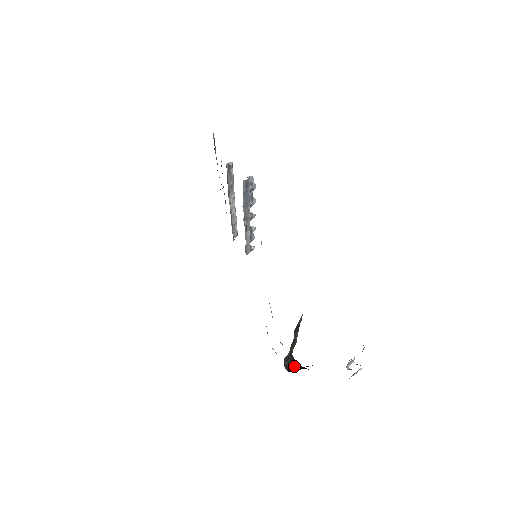
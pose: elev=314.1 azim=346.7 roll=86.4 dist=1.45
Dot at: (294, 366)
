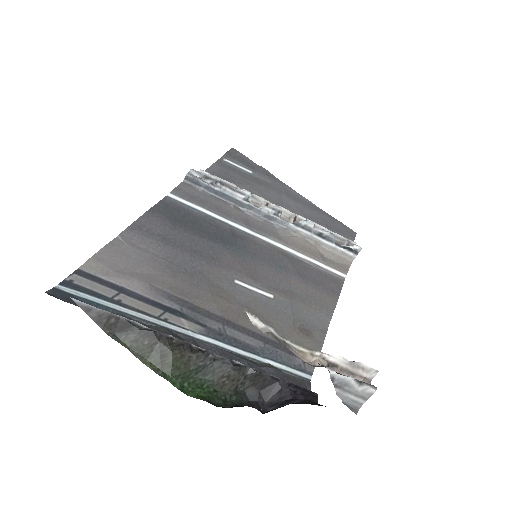
Dot at: (285, 403)
